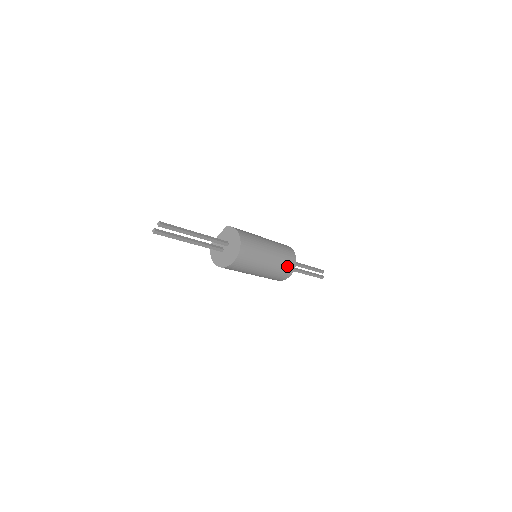
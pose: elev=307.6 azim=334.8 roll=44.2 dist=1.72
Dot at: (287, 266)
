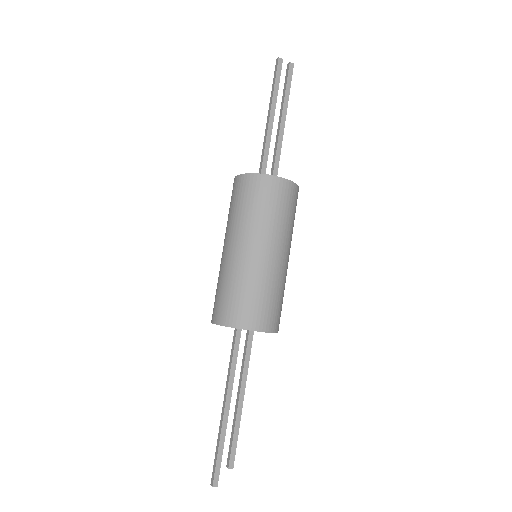
Dot at: (276, 309)
